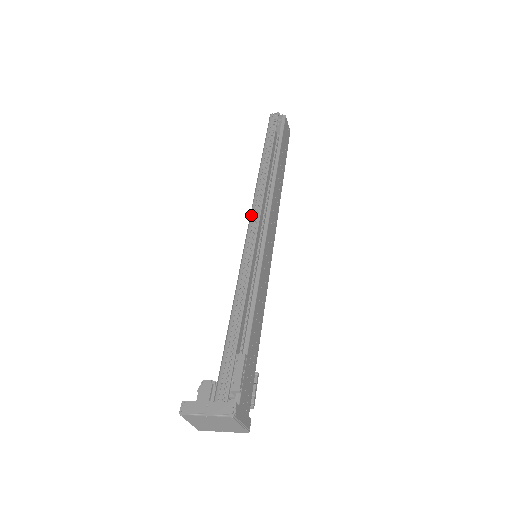
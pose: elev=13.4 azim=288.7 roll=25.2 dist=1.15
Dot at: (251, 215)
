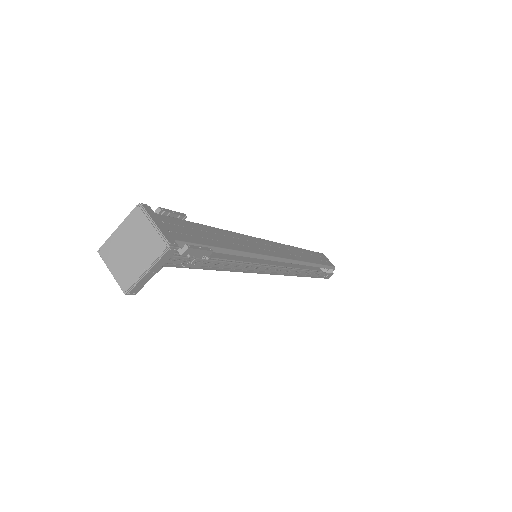
Dot at: occluded
